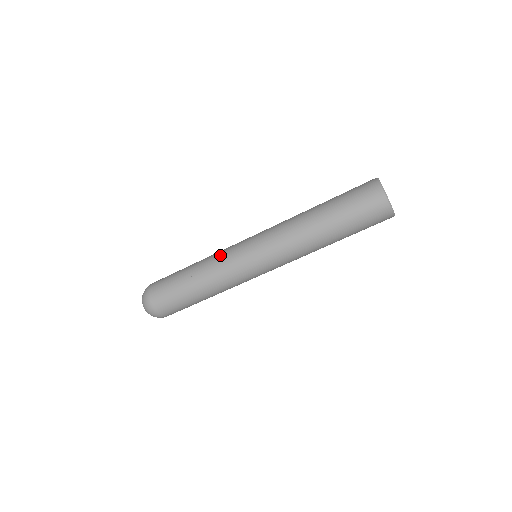
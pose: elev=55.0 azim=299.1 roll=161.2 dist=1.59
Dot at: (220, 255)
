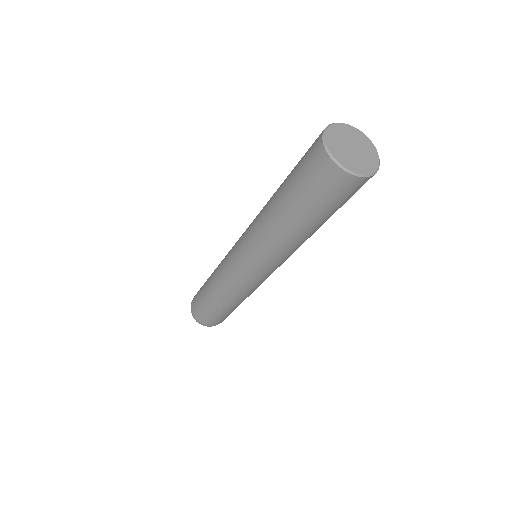
Dot at: (220, 270)
